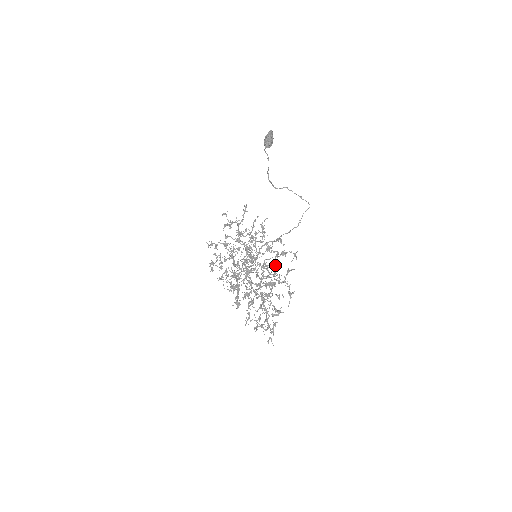
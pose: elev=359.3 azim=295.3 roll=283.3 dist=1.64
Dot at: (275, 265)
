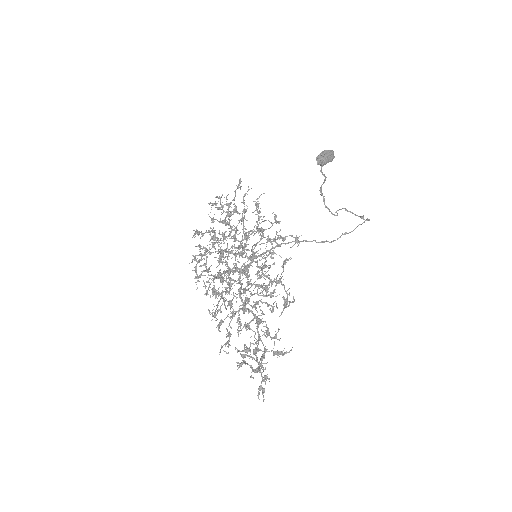
Dot at: occluded
